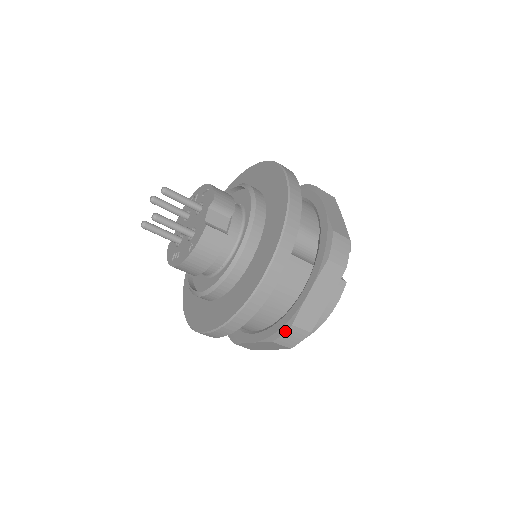
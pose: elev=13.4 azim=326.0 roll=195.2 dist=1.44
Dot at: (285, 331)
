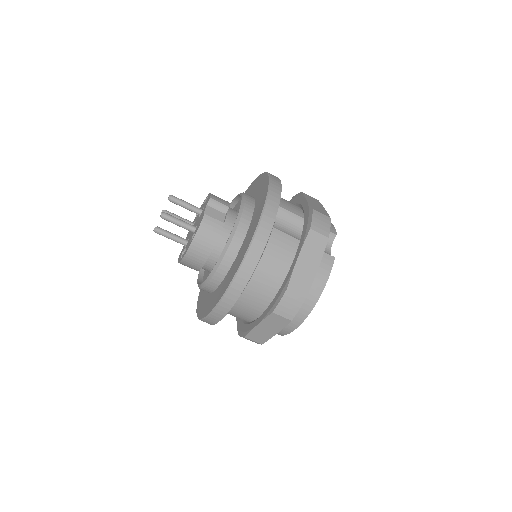
Dot at: (281, 297)
